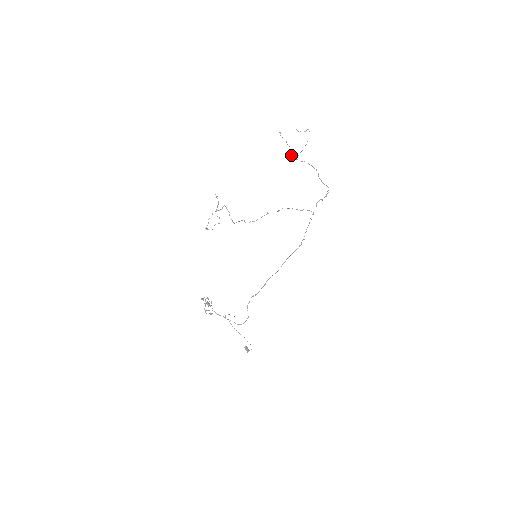
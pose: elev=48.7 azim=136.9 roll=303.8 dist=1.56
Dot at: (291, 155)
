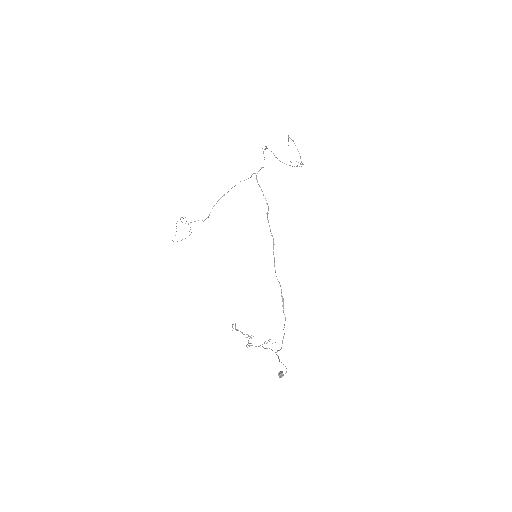
Dot at: (297, 166)
